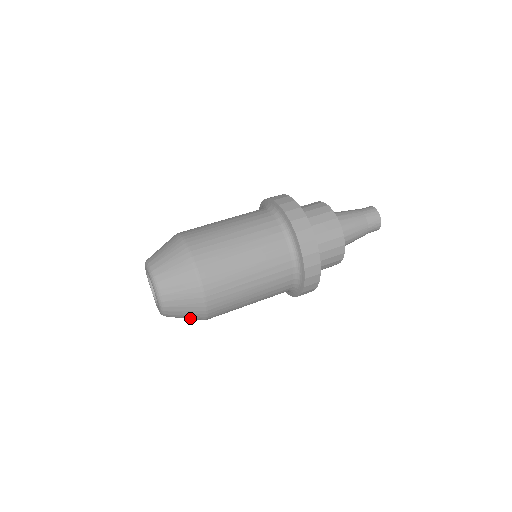
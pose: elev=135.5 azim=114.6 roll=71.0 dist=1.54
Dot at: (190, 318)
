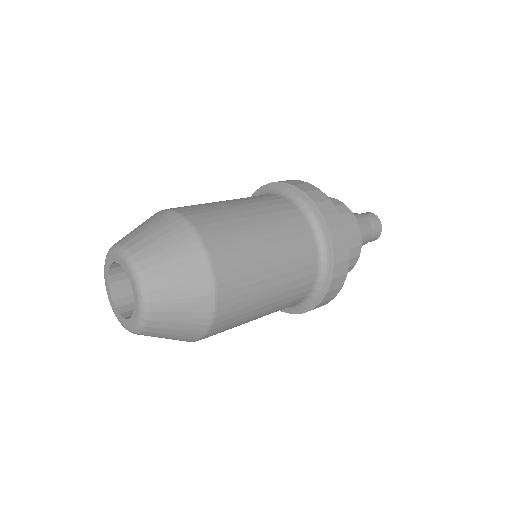
Dot at: (180, 335)
